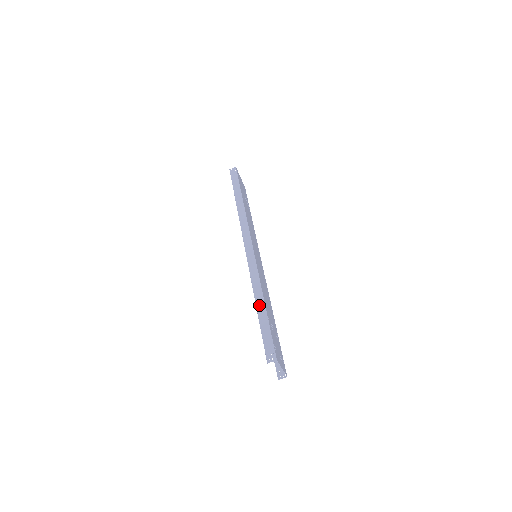
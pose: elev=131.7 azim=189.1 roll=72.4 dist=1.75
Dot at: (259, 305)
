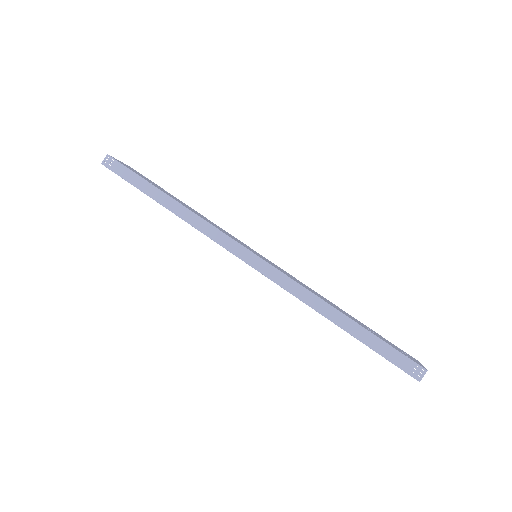
Dot at: (341, 322)
